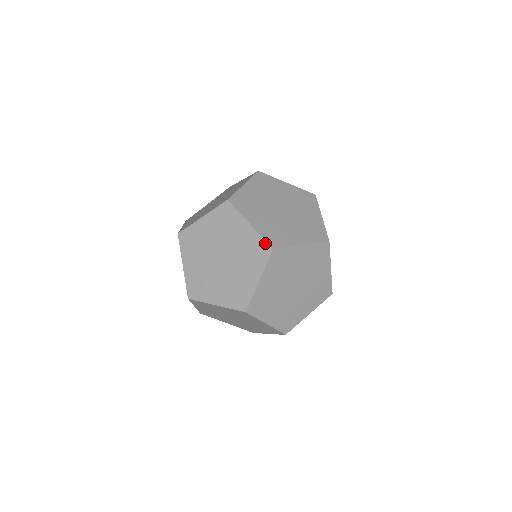
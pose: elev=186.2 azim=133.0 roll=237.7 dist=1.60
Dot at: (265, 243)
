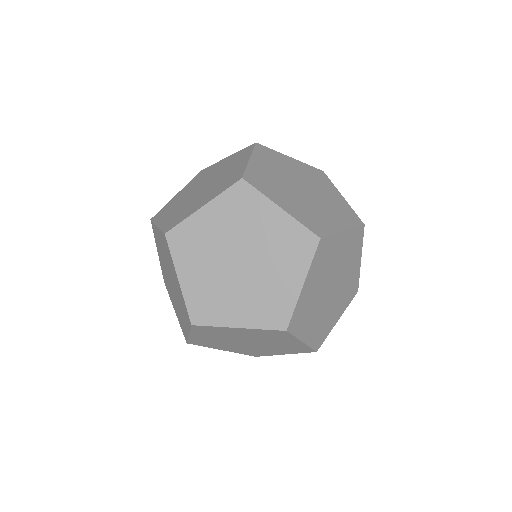
Dot at: (307, 232)
